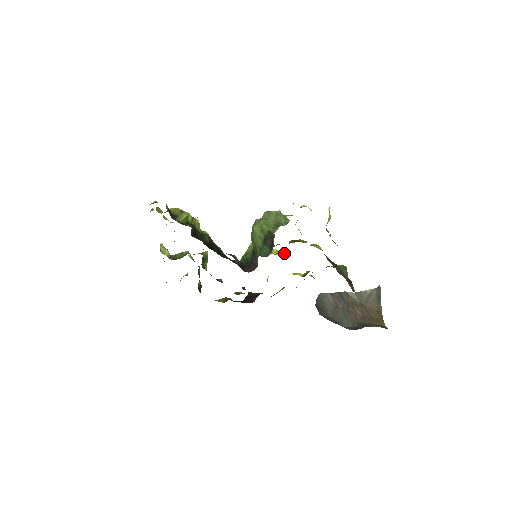
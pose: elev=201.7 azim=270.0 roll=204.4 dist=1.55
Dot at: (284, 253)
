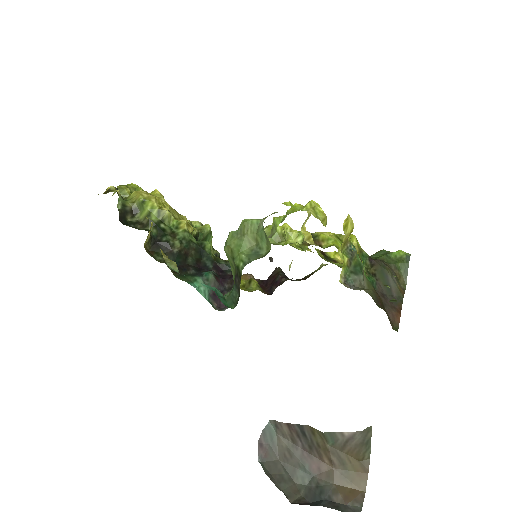
Dot at: occluded
